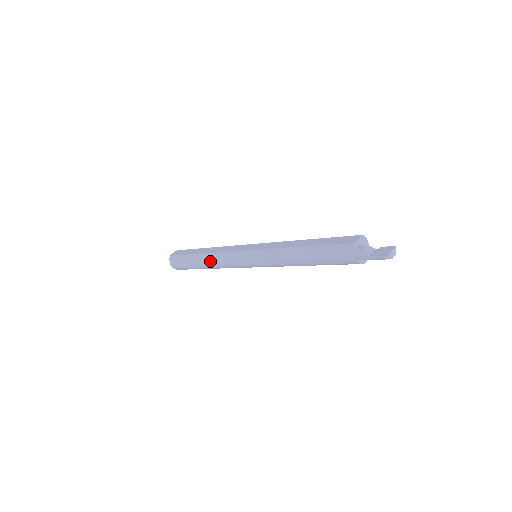
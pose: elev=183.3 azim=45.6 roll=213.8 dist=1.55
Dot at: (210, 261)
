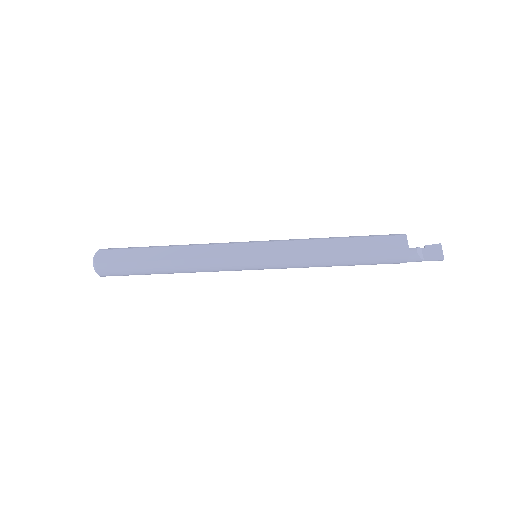
Dot at: (185, 269)
